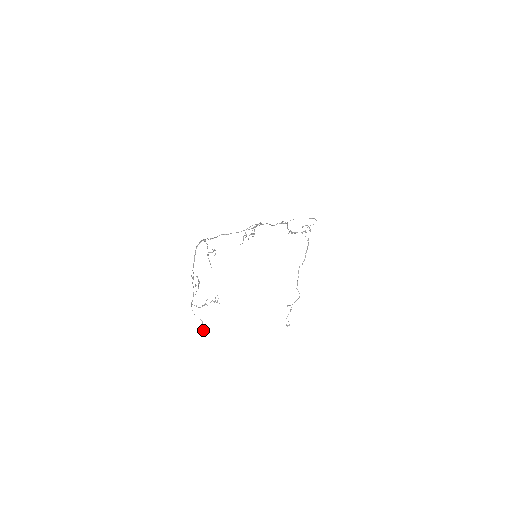
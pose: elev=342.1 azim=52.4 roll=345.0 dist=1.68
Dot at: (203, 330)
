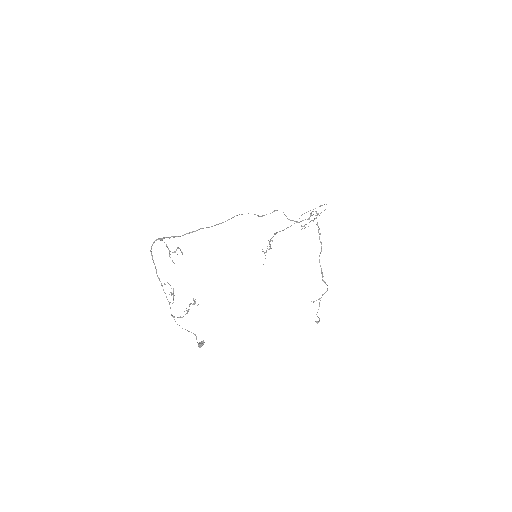
Dot at: (199, 345)
